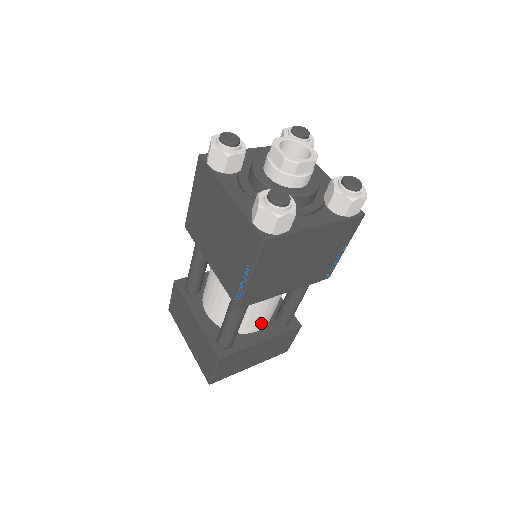
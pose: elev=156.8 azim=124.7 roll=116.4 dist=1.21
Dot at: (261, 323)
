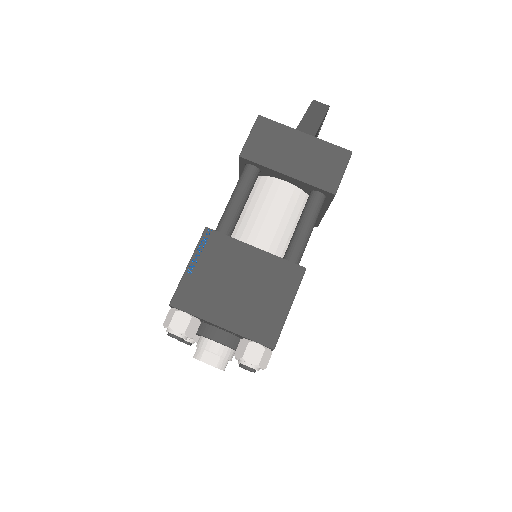
Dot at: occluded
